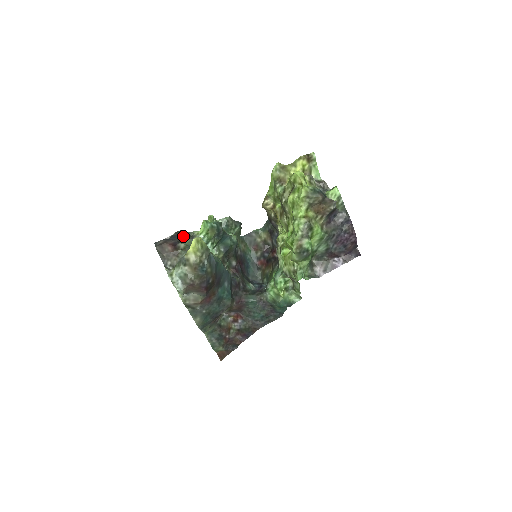
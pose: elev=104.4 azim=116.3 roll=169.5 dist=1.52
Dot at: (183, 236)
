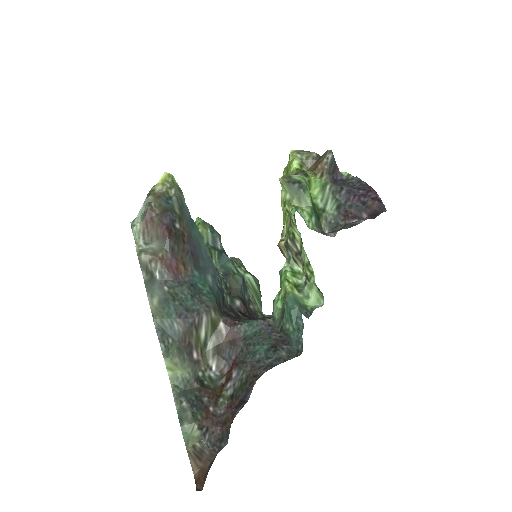
Dot at: occluded
